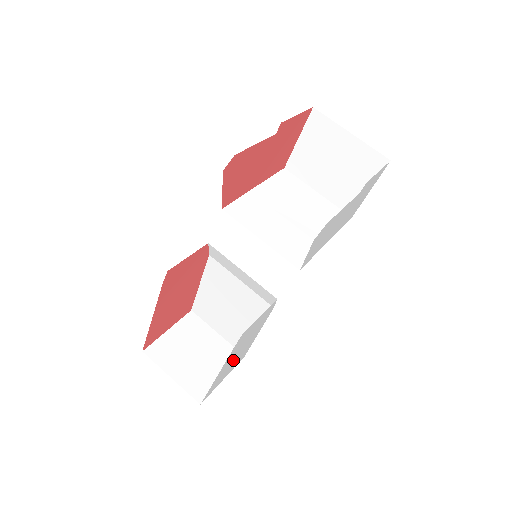
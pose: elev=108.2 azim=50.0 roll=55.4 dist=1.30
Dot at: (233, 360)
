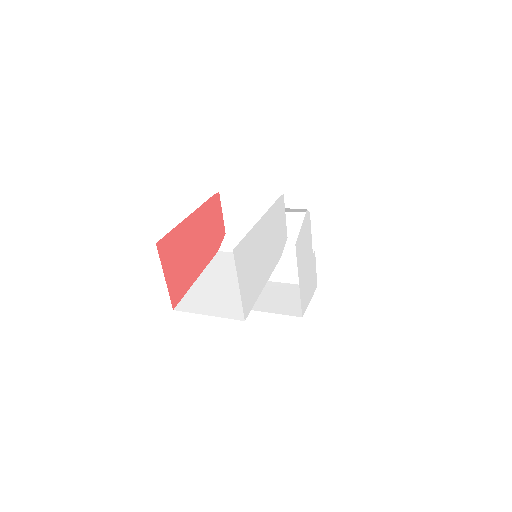
Dot at: (259, 250)
